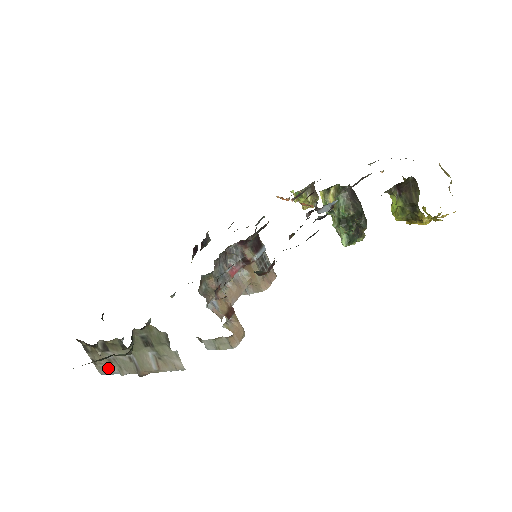
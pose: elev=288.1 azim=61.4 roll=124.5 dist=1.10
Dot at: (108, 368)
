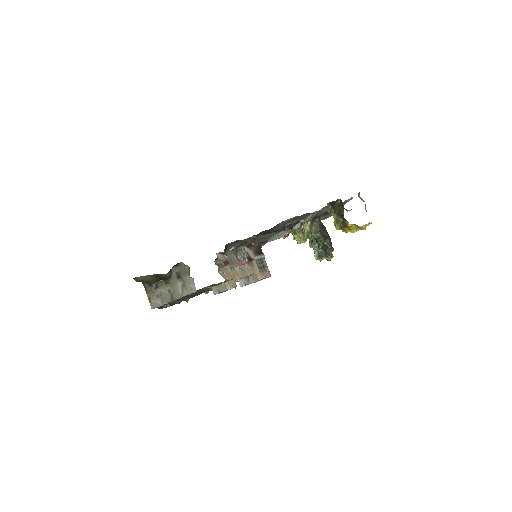
Dot at: (156, 302)
